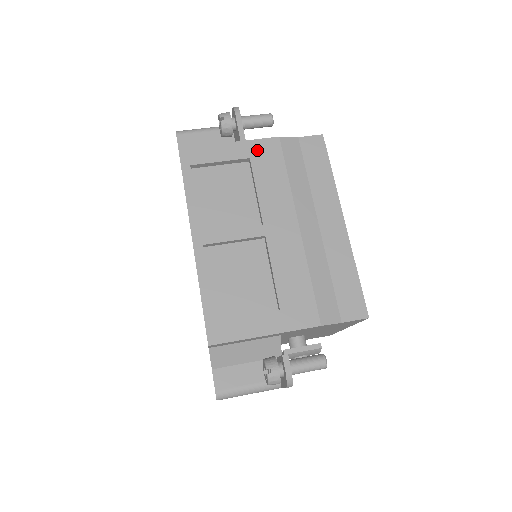
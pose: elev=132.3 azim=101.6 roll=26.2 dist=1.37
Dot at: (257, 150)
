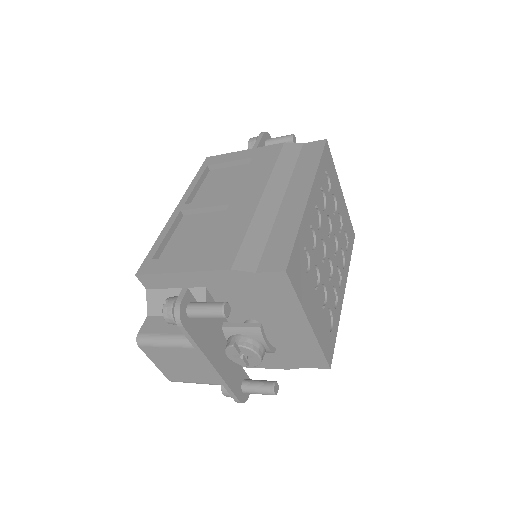
Dot at: (261, 152)
